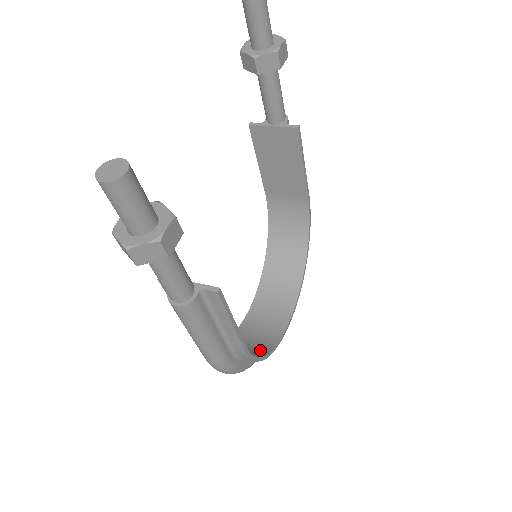
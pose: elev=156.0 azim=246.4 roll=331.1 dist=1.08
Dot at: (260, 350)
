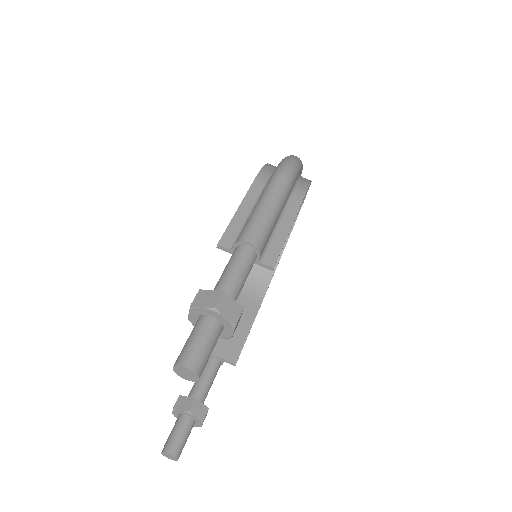
Dot at: occluded
